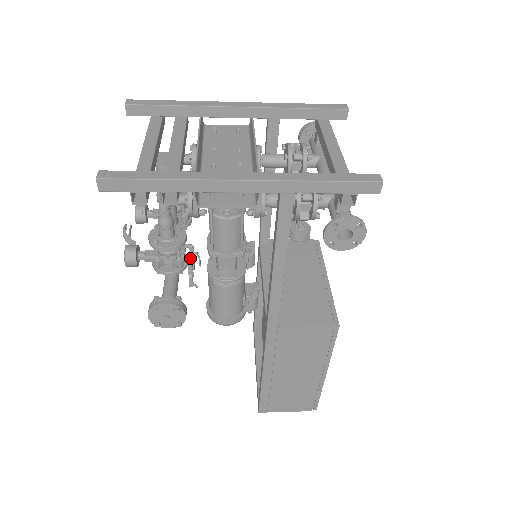
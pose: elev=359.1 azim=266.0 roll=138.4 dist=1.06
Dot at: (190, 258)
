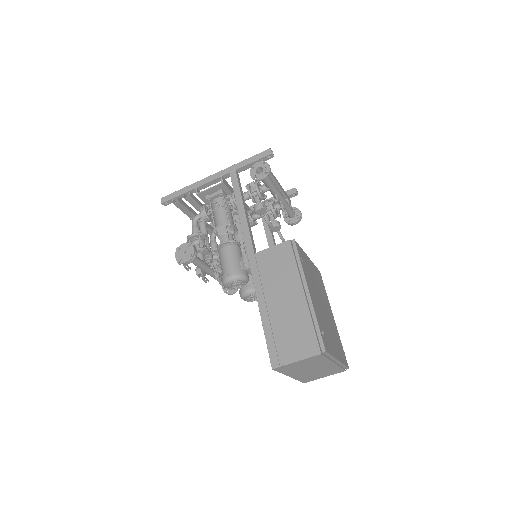
Dot at: occluded
